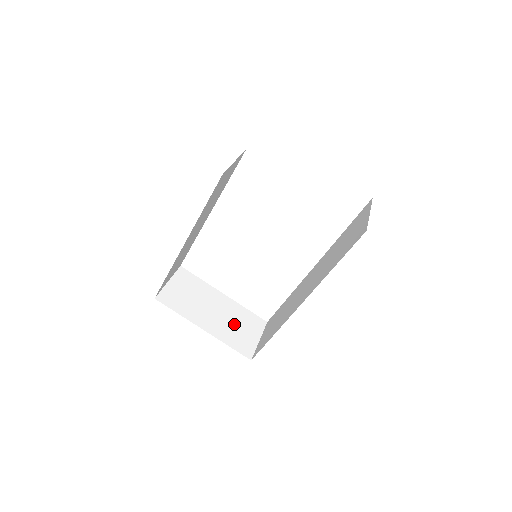
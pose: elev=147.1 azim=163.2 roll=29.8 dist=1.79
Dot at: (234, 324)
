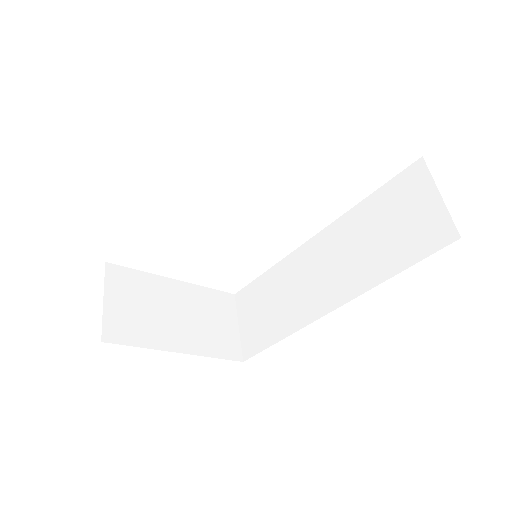
Dot at: (206, 321)
